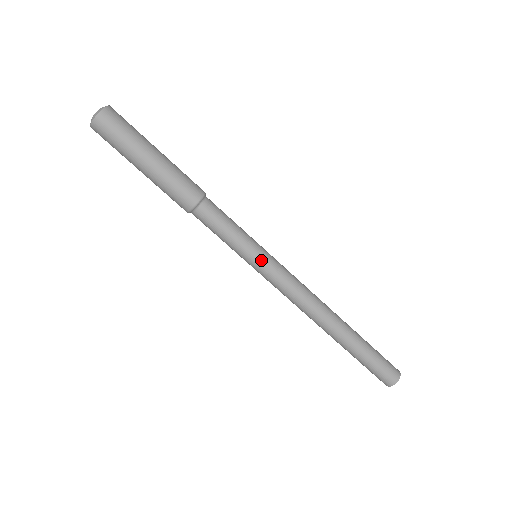
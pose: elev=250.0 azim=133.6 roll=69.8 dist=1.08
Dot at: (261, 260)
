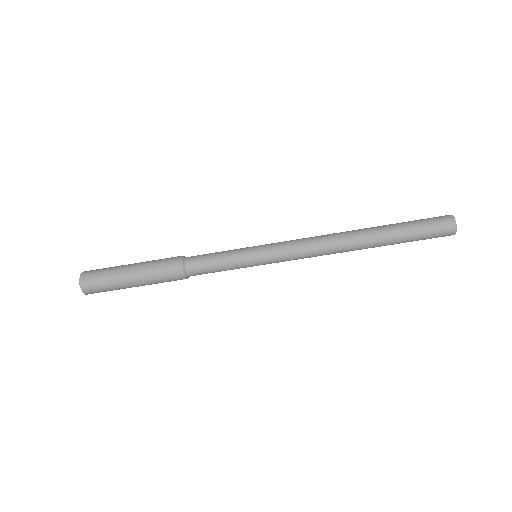
Dot at: (258, 249)
